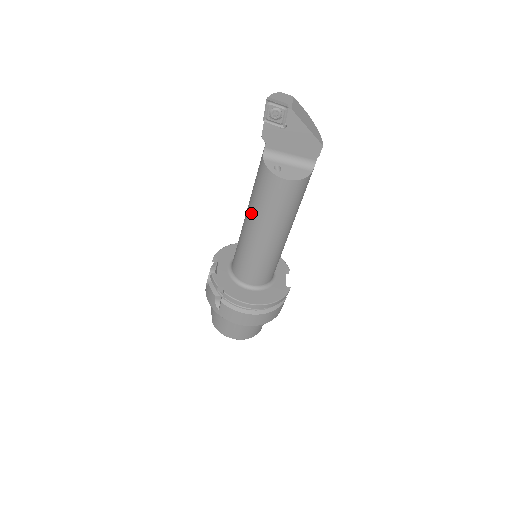
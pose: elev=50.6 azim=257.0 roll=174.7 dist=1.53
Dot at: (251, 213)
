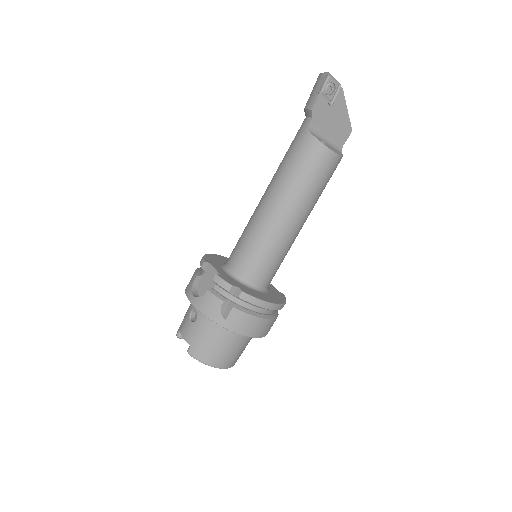
Dot at: (283, 193)
